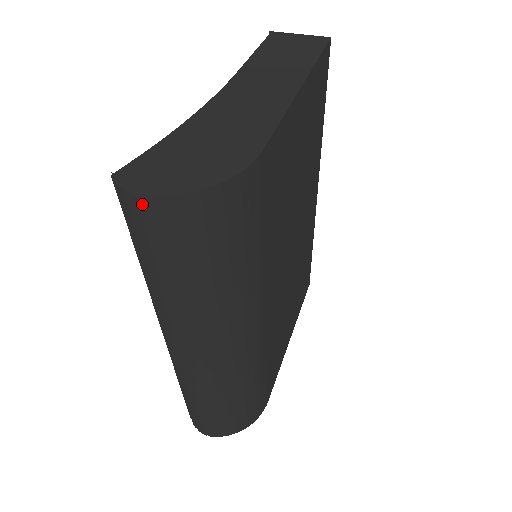
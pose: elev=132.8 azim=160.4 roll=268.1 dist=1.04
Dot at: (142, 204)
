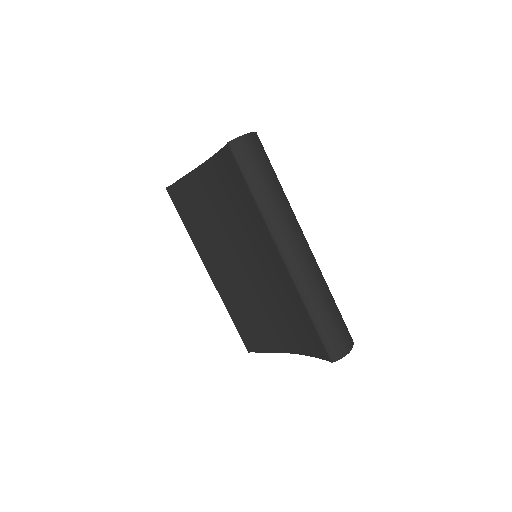
Dot at: (249, 138)
